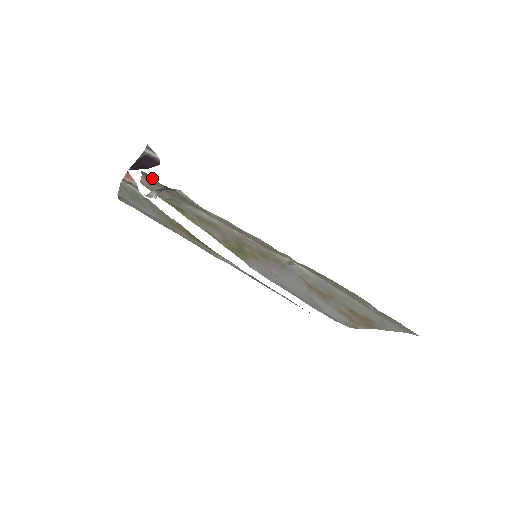
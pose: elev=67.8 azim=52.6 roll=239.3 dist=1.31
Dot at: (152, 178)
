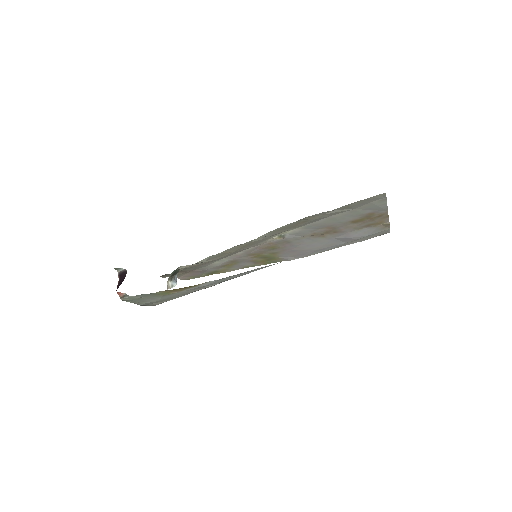
Dot at: (170, 274)
